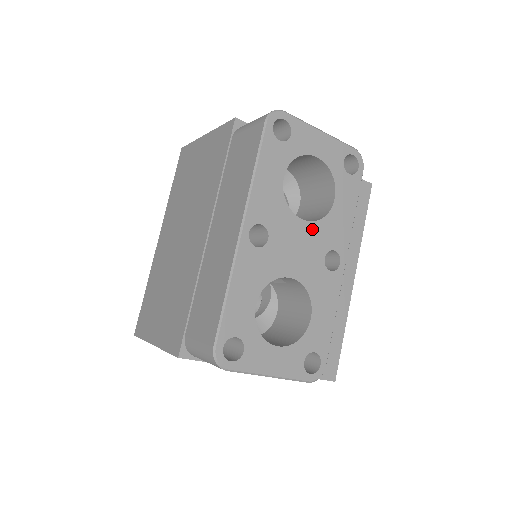
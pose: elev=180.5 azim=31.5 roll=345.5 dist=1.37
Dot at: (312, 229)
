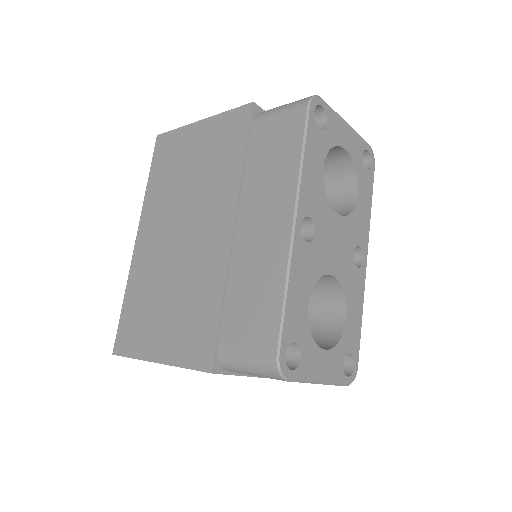
Dot at: (344, 224)
